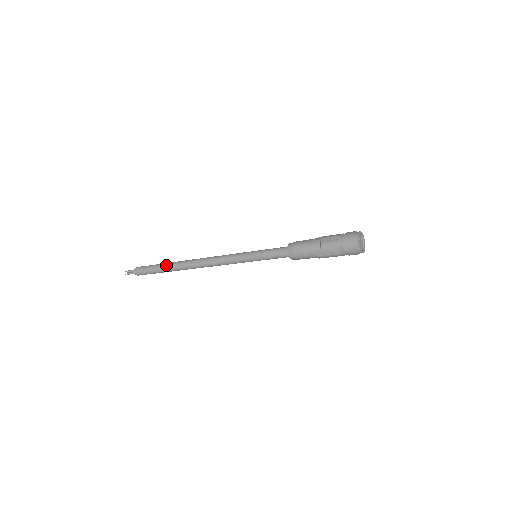
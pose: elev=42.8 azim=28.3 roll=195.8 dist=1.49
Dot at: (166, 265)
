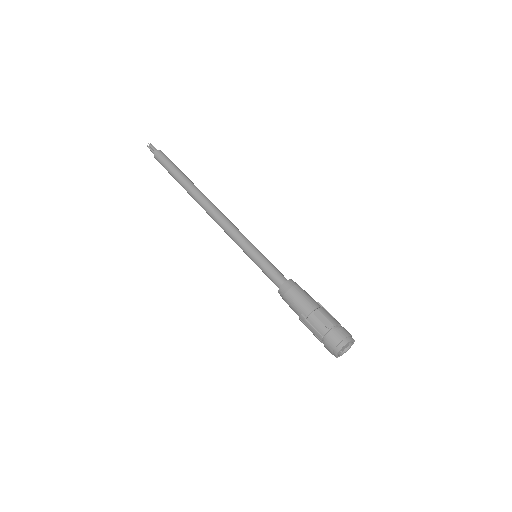
Dot at: (182, 178)
